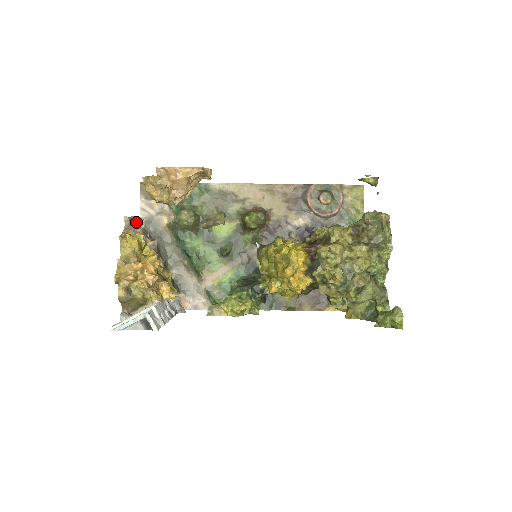
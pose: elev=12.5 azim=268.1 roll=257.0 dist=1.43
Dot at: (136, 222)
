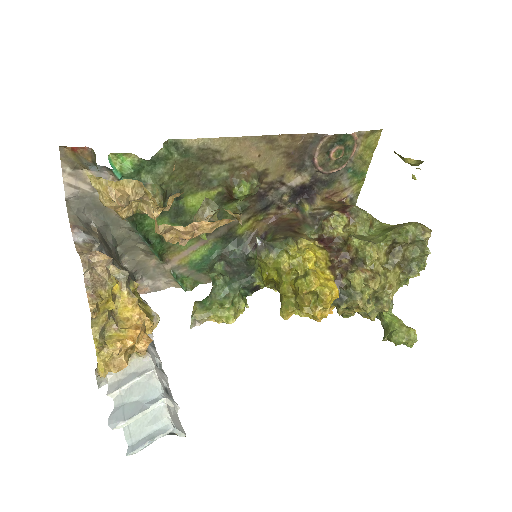
Dot at: (99, 264)
